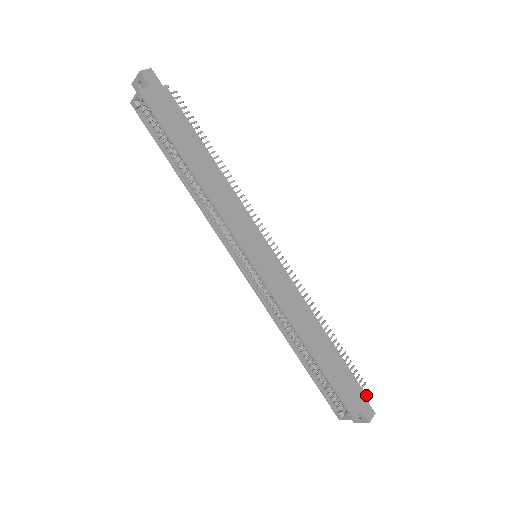
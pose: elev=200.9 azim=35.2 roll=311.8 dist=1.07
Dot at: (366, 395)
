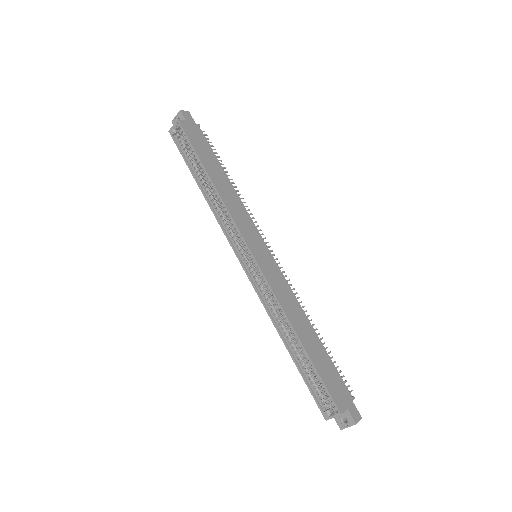
Dot at: (353, 398)
